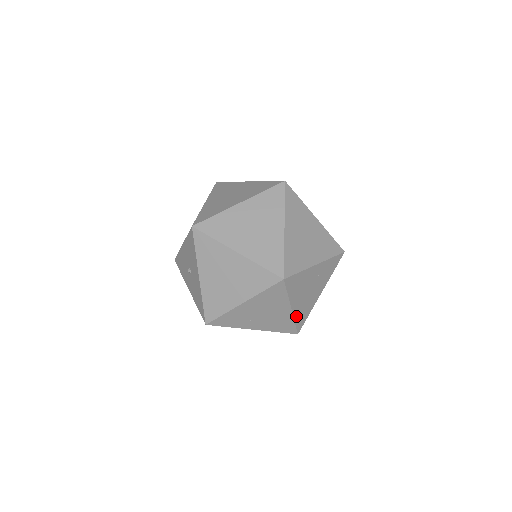
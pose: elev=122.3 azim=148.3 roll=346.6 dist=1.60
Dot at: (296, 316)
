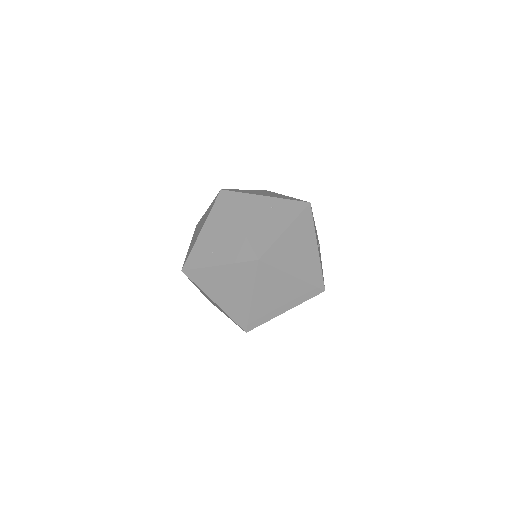
Dot at: (249, 235)
